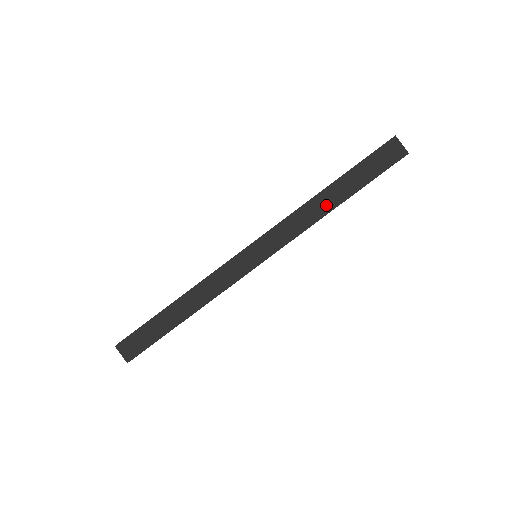
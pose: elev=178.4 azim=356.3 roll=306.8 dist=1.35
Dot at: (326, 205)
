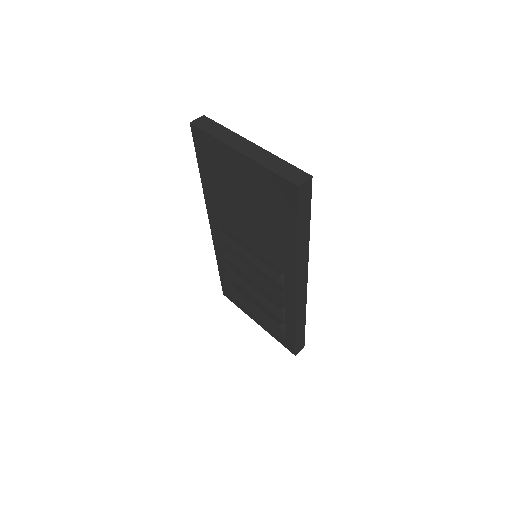
Dot at: (305, 242)
